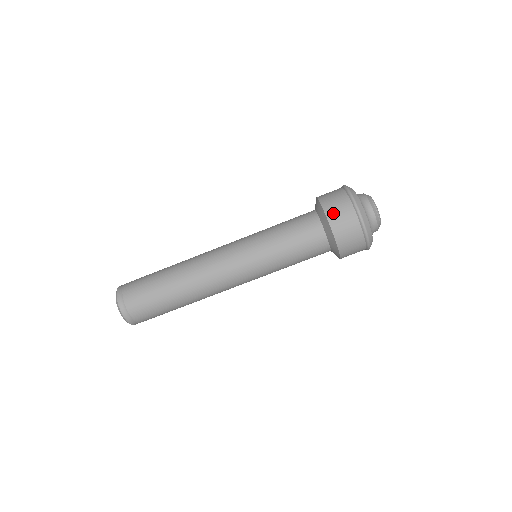
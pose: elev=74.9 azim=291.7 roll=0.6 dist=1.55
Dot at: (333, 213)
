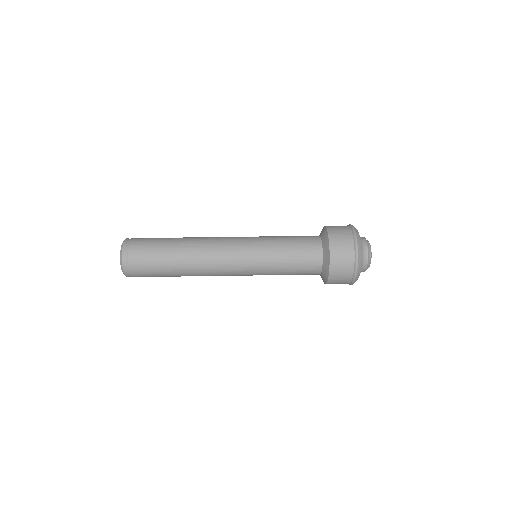
Dot at: (335, 239)
